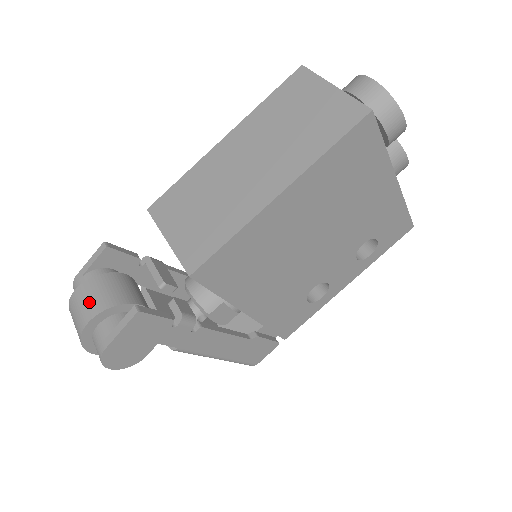
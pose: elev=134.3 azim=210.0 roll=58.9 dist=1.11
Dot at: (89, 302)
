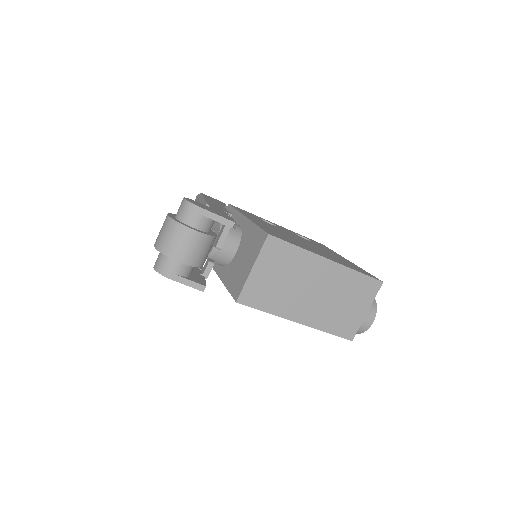
Dot at: (192, 252)
